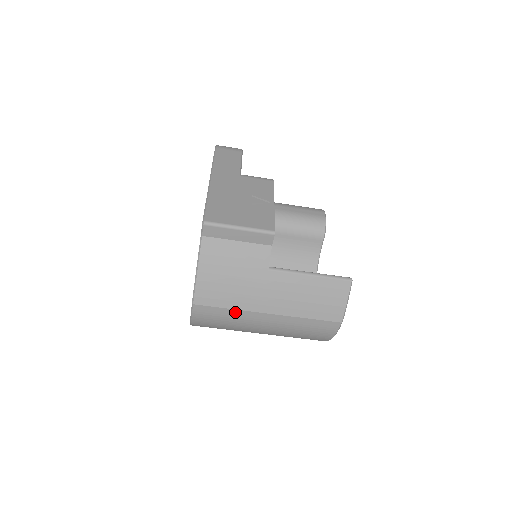
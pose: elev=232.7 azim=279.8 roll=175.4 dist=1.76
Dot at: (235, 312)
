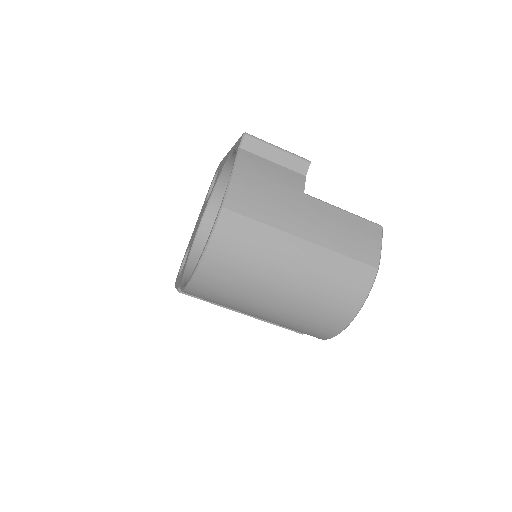
Dot at: (267, 230)
